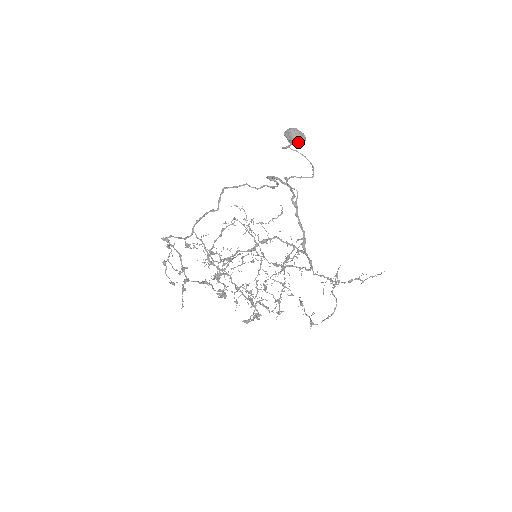
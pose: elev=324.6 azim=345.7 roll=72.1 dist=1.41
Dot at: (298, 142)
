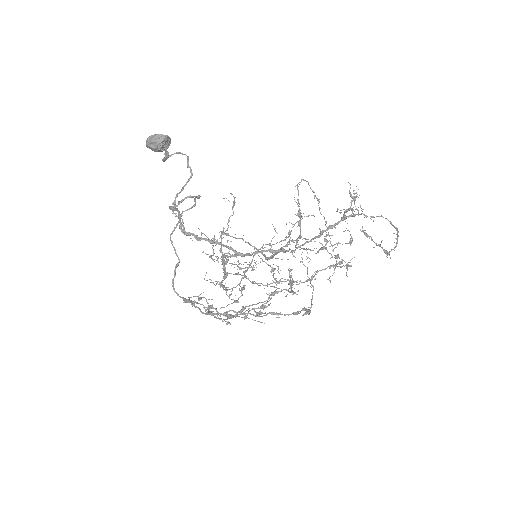
Dot at: (165, 145)
